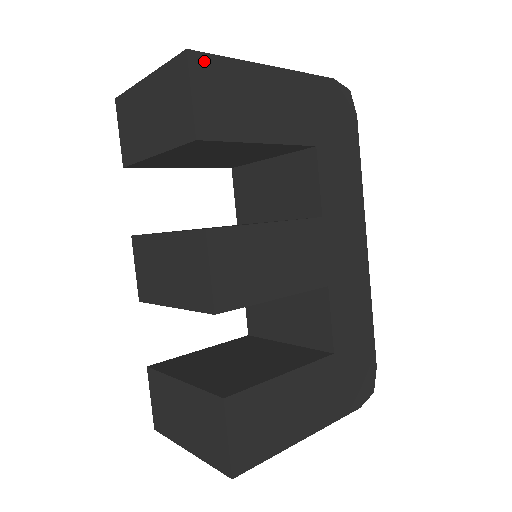
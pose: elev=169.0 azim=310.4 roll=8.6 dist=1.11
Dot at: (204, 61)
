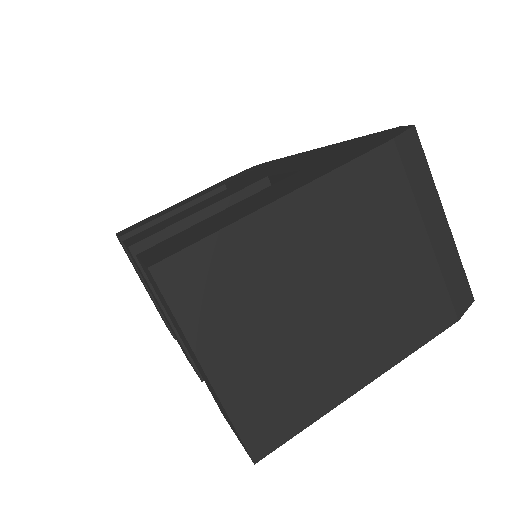
Dot at: (271, 444)
